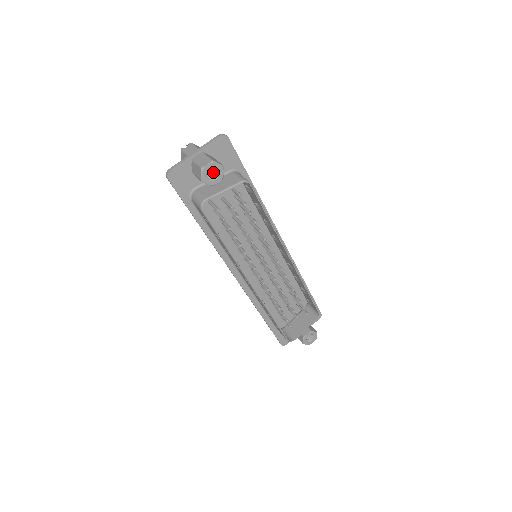
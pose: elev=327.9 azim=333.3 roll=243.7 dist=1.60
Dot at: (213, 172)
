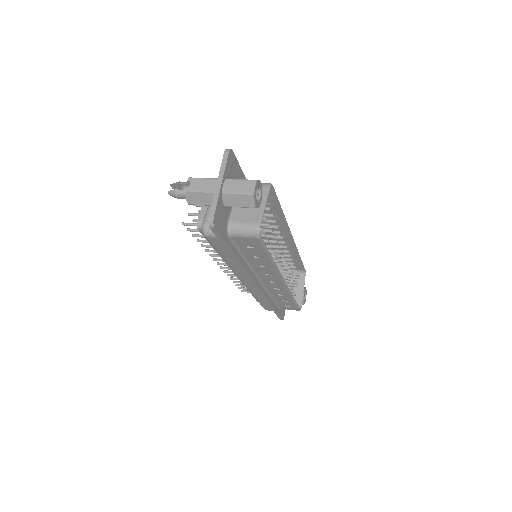
Dot at: occluded
